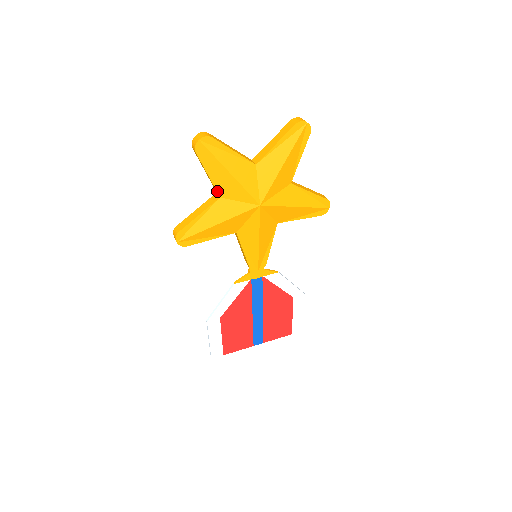
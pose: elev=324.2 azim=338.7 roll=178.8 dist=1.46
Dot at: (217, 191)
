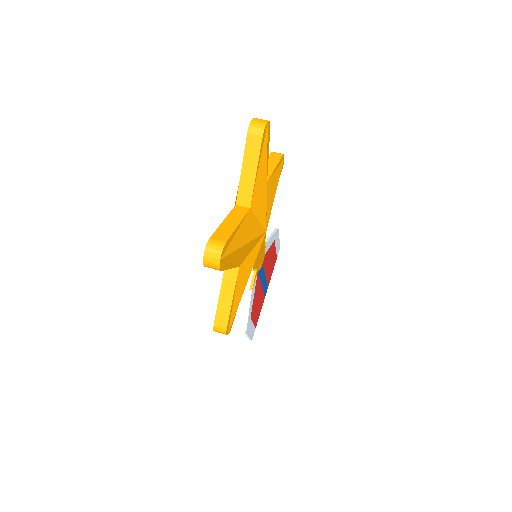
Dot at: occluded
